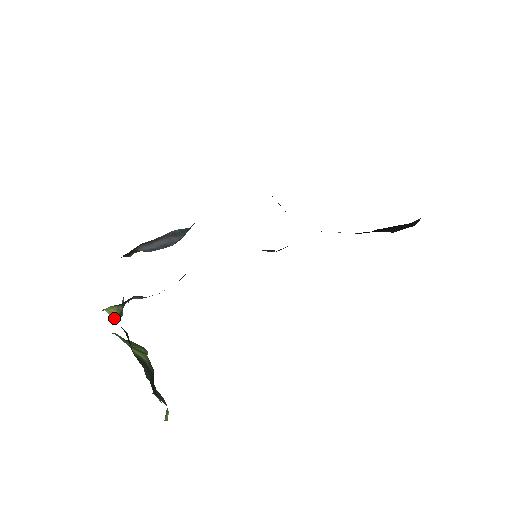
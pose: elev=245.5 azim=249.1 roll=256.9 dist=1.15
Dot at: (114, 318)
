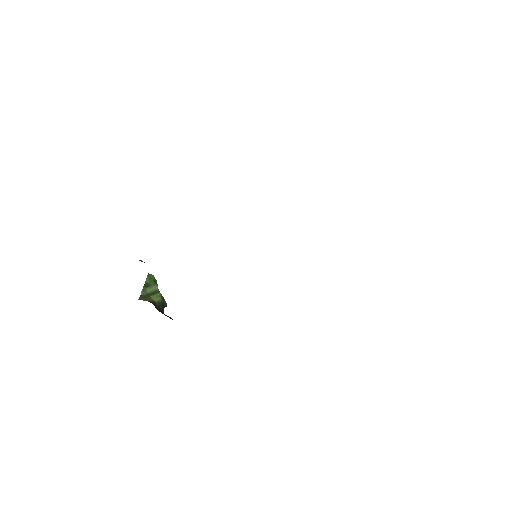
Dot at: occluded
